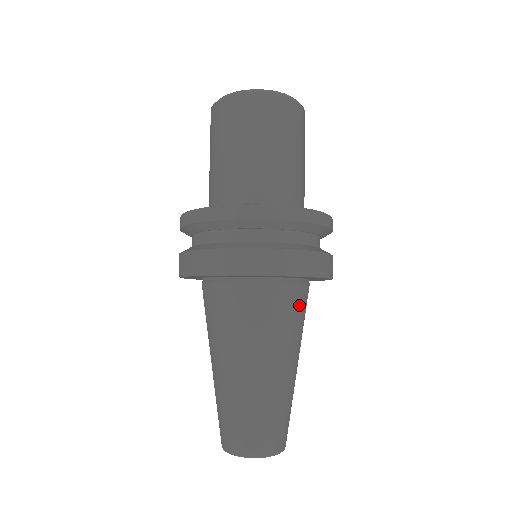
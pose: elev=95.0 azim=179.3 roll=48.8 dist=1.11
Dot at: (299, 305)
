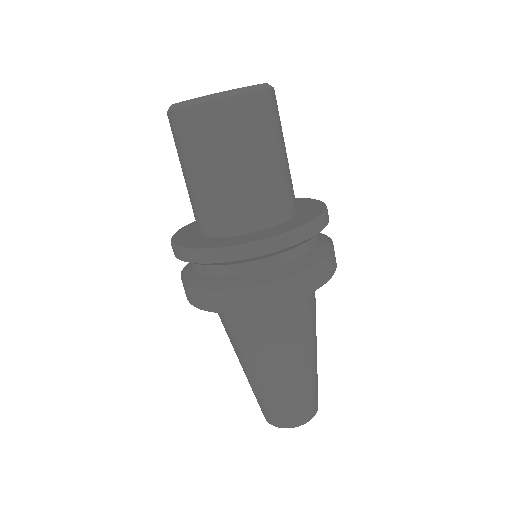
Dot at: occluded
